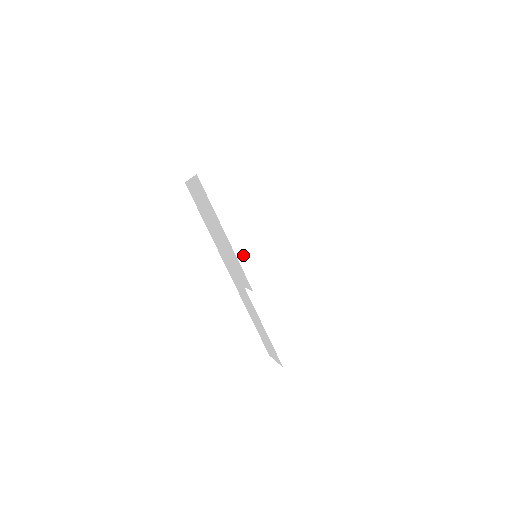
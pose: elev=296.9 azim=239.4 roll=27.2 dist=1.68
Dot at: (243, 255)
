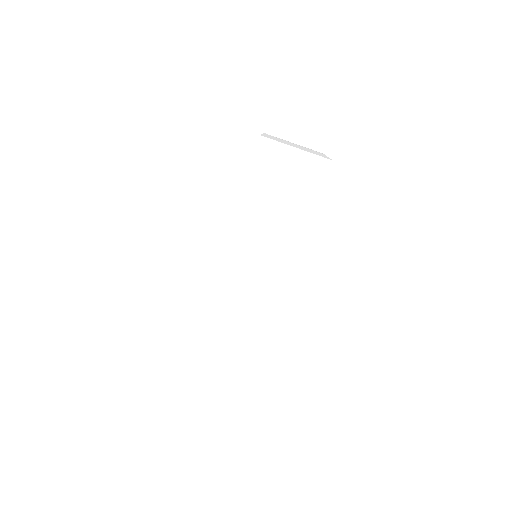
Dot at: (233, 246)
